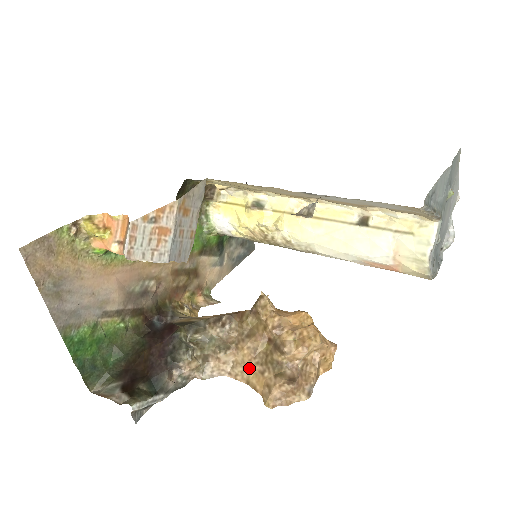
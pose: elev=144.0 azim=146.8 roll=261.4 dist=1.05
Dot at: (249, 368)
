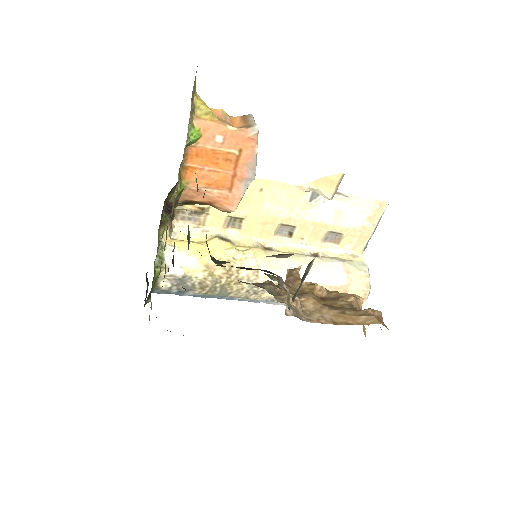
Dot at: (326, 313)
